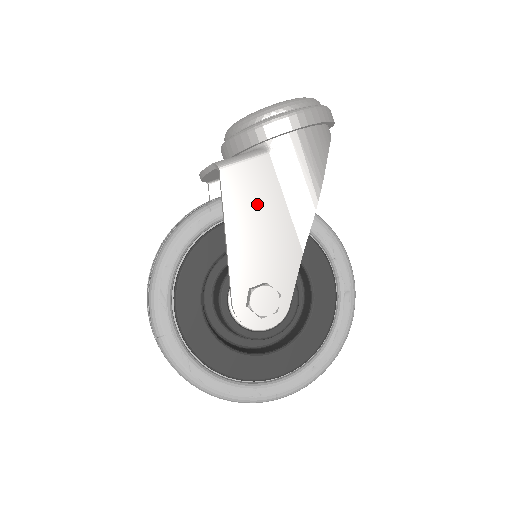
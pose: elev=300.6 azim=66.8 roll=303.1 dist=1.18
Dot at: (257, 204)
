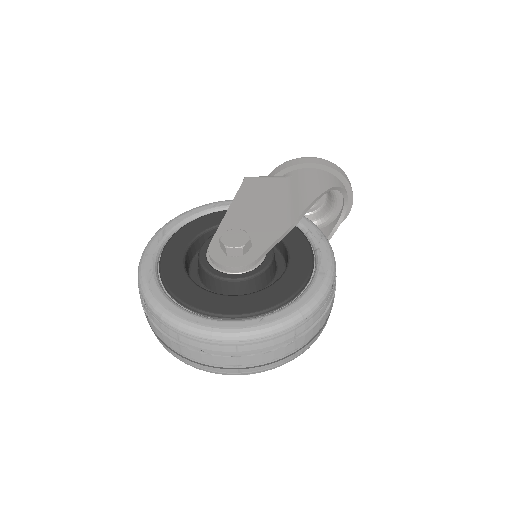
Dot at: (263, 198)
